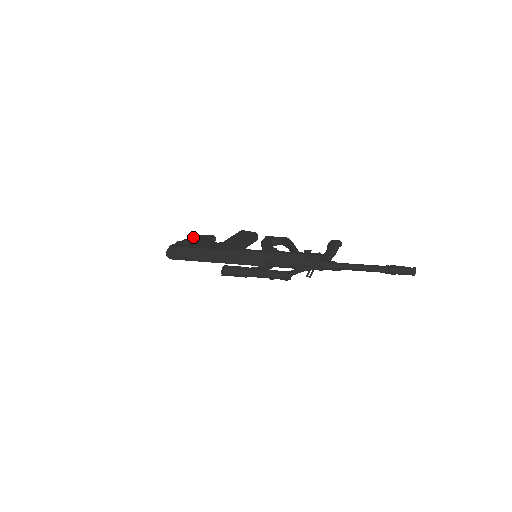
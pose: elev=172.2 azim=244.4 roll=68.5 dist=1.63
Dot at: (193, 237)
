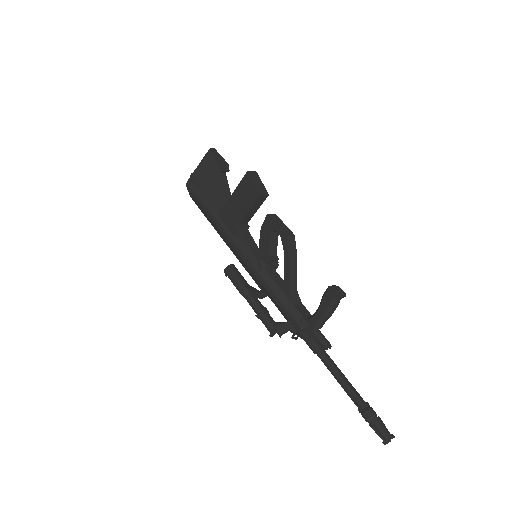
Dot at: (206, 159)
